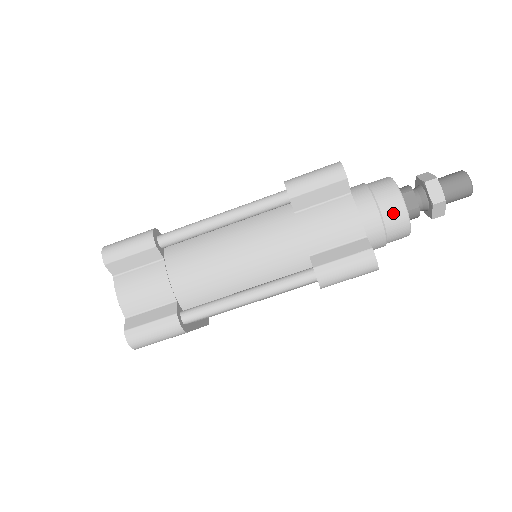
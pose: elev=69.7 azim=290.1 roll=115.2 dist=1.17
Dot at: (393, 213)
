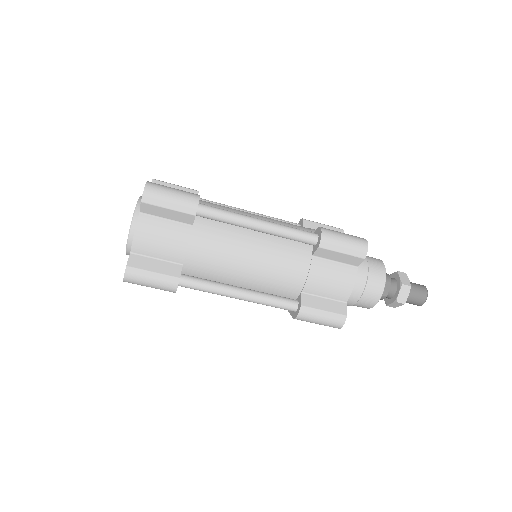
Dot at: (371, 294)
